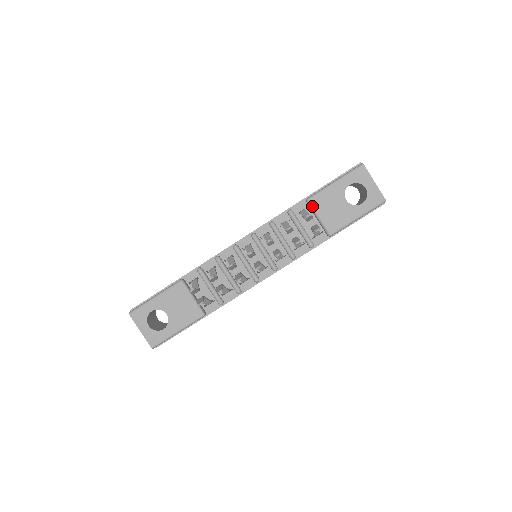
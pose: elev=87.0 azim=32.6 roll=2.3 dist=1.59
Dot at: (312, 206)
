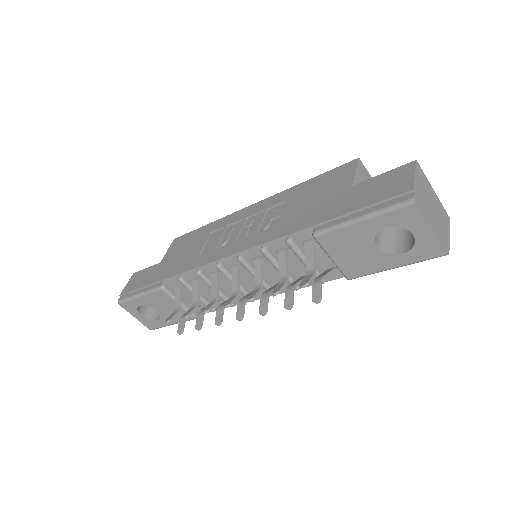
Dot at: (320, 245)
